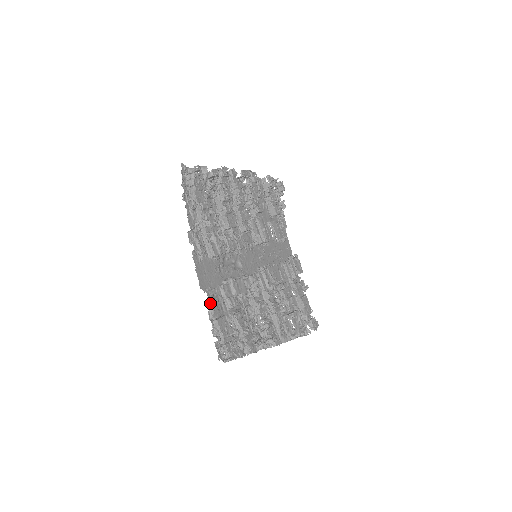
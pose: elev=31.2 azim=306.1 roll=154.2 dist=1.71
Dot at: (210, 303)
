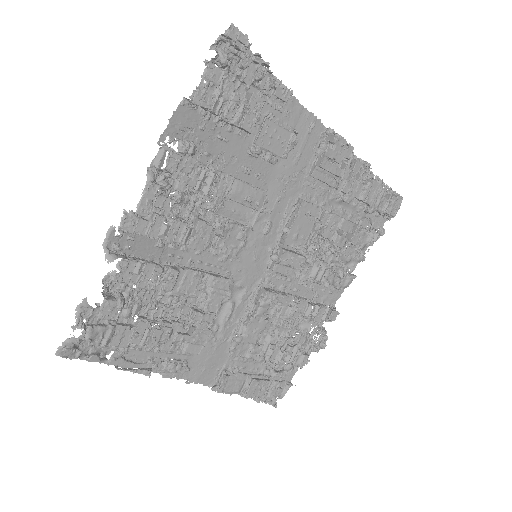
Dot at: (228, 392)
